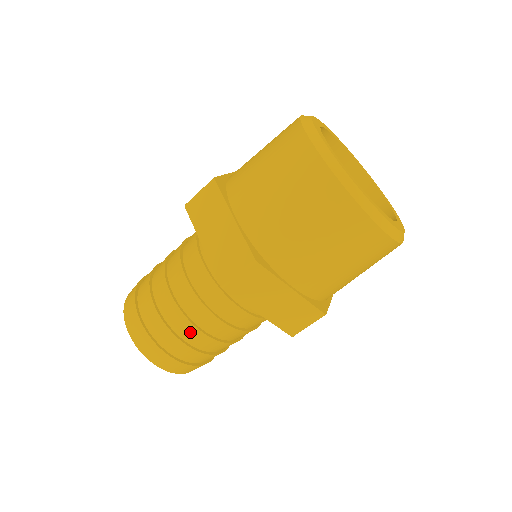
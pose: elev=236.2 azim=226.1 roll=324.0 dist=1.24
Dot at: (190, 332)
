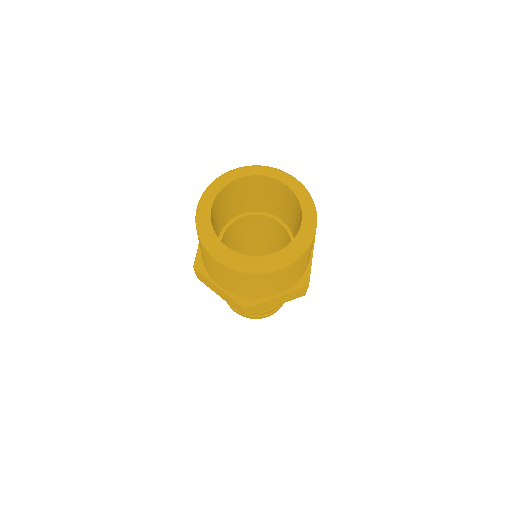
Dot at: occluded
